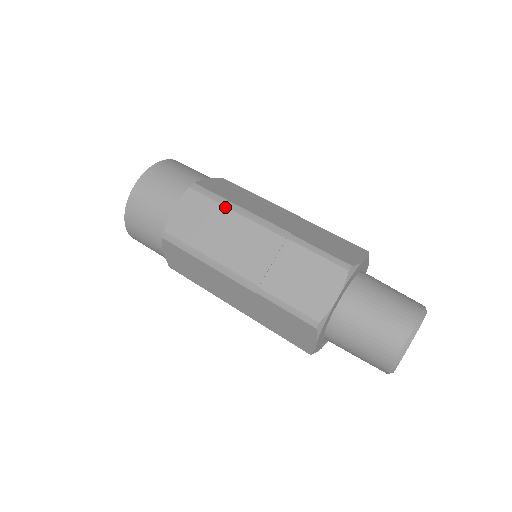
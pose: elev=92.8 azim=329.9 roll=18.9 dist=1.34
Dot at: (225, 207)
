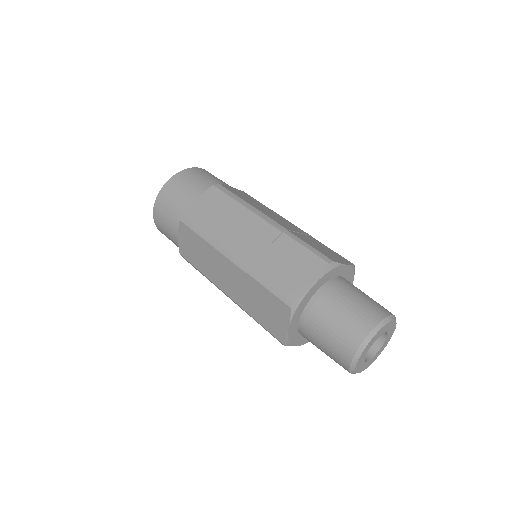
Dot at: (238, 203)
